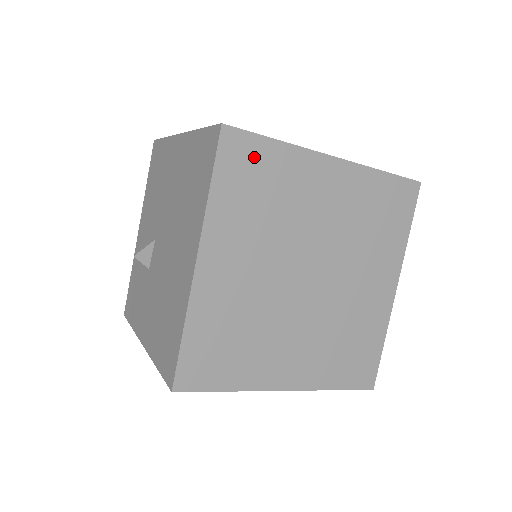
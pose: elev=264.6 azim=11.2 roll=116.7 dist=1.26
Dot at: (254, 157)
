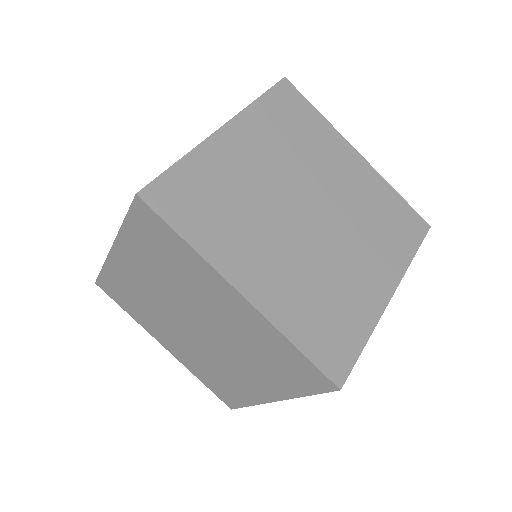
Dot at: (298, 108)
